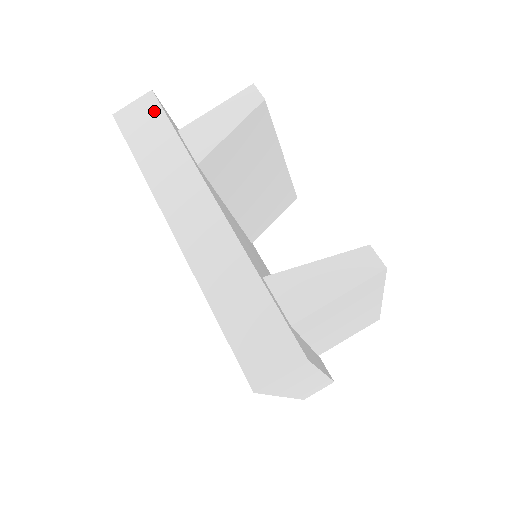
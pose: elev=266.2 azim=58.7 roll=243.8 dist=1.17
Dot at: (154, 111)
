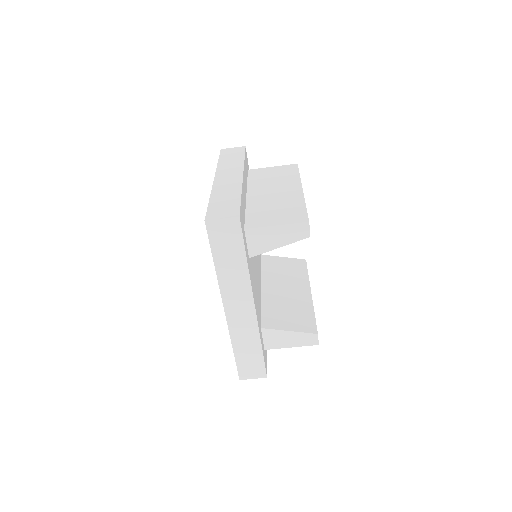
Dot at: (236, 234)
